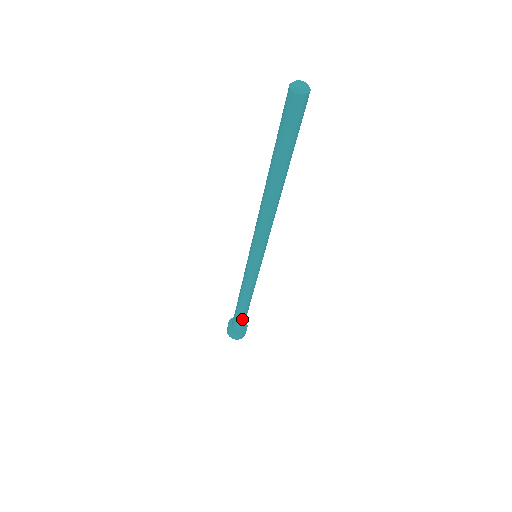
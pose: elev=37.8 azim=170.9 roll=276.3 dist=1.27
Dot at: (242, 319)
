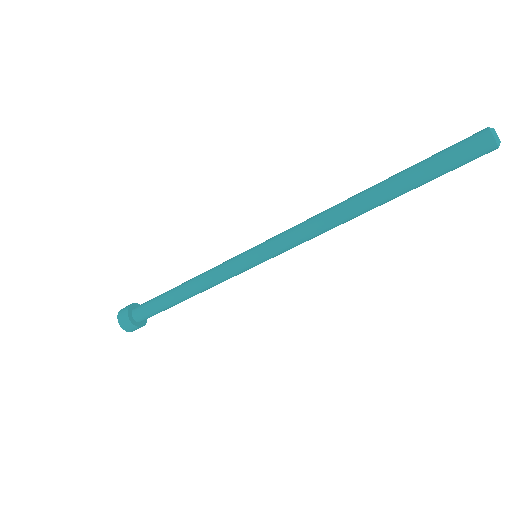
Dot at: occluded
